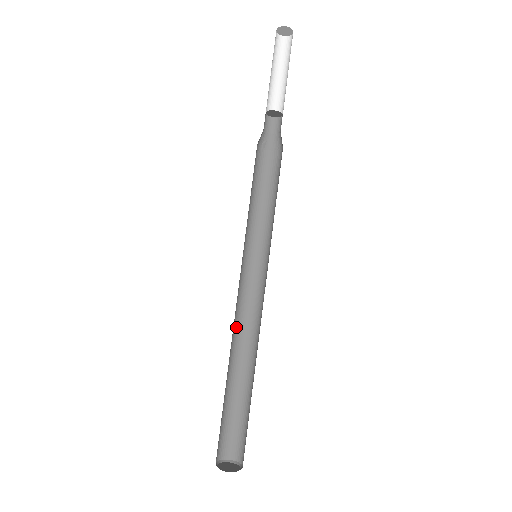
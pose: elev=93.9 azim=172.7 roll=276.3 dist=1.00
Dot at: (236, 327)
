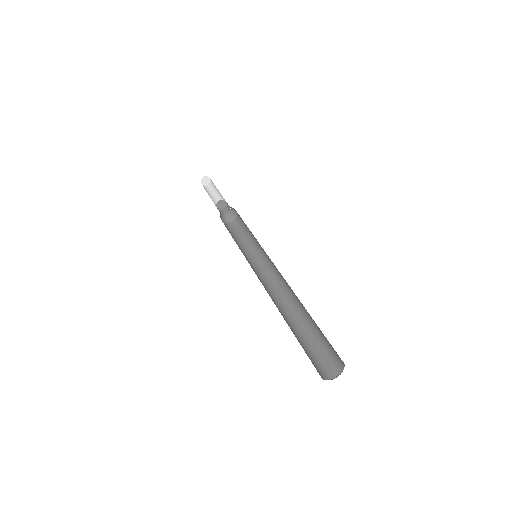
Dot at: occluded
